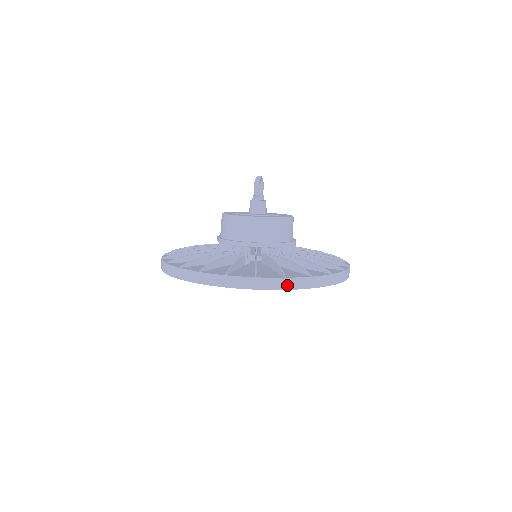
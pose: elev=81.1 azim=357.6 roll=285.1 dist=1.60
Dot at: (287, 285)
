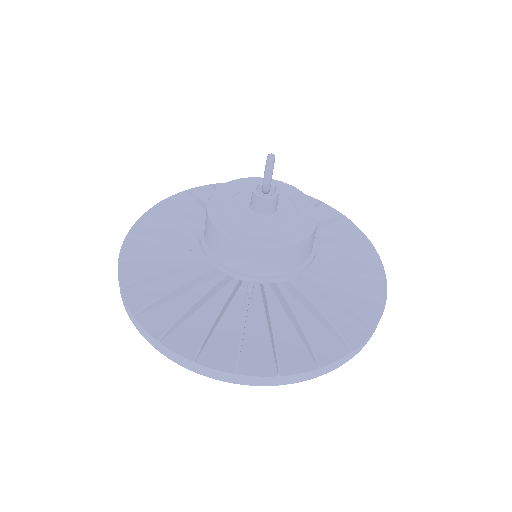
Dot at: (320, 373)
